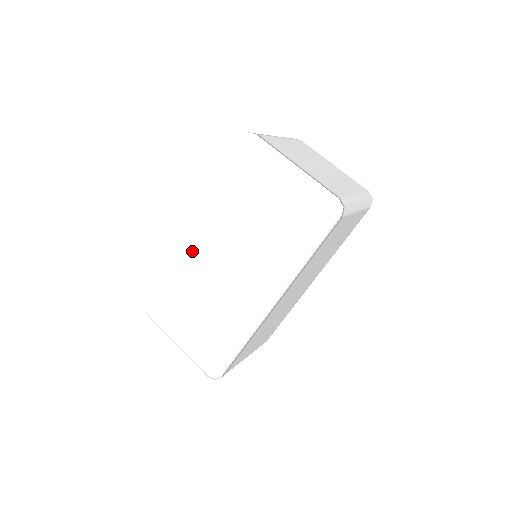
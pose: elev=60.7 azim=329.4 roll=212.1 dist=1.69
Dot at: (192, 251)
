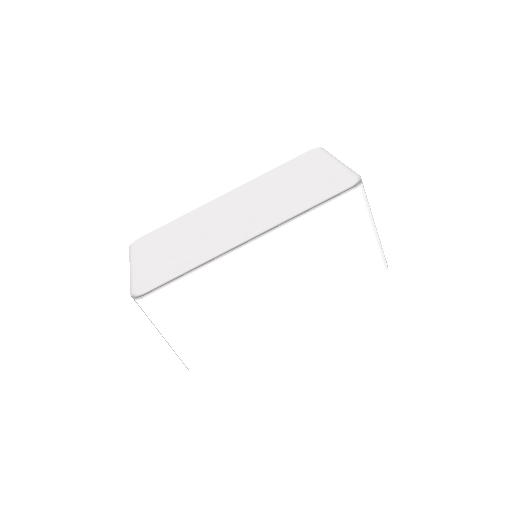
Dot at: (213, 205)
